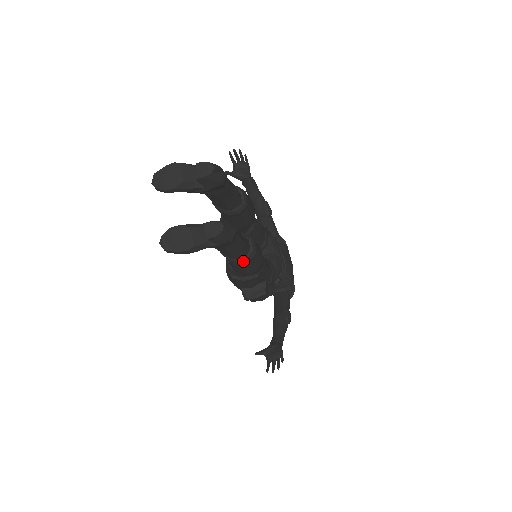
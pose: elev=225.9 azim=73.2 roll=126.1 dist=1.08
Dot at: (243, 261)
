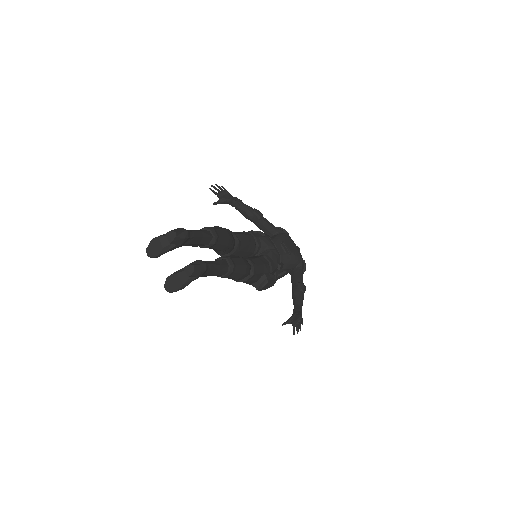
Dot at: (228, 274)
